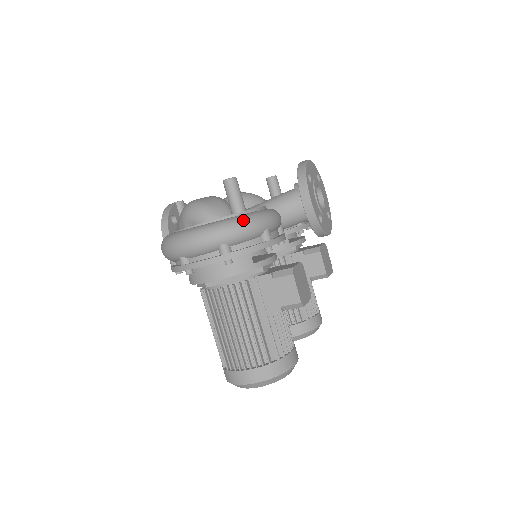
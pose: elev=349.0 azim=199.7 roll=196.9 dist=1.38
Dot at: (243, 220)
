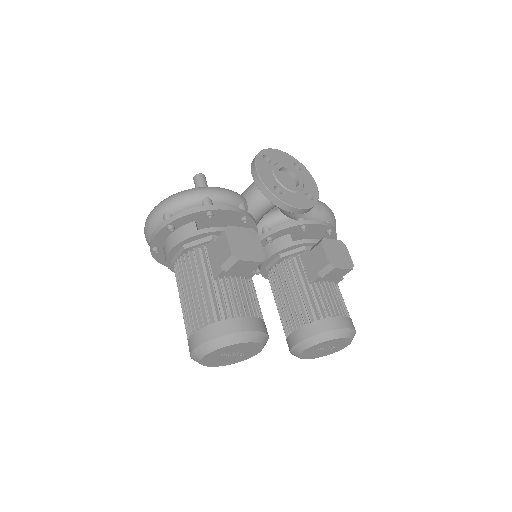
Dot at: (182, 192)
